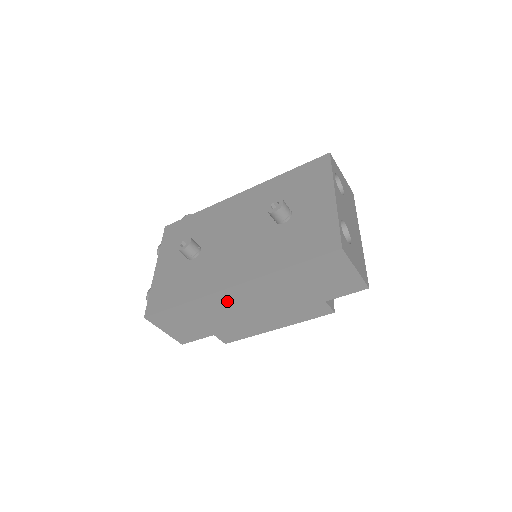
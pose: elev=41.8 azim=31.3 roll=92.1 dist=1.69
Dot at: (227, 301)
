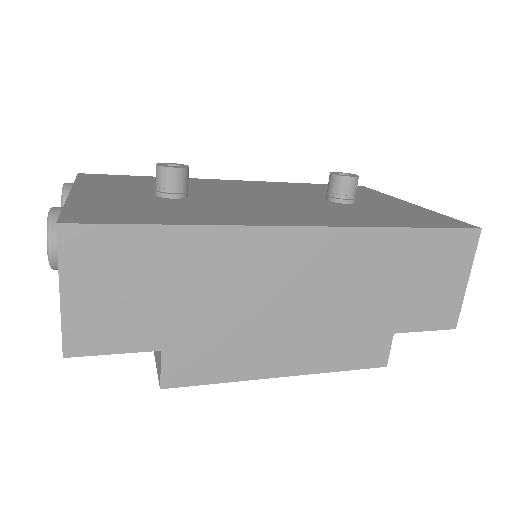
Dot at: (265, 260)
